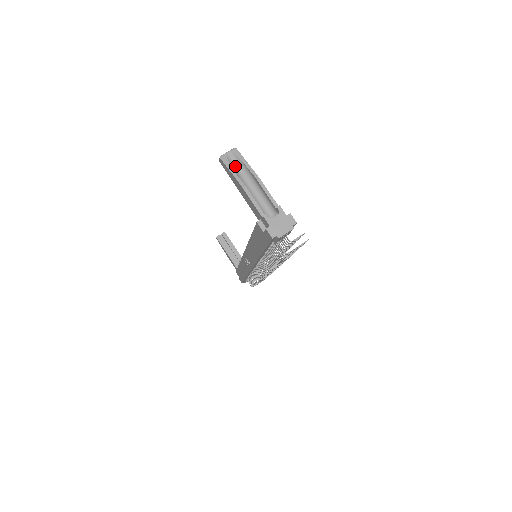
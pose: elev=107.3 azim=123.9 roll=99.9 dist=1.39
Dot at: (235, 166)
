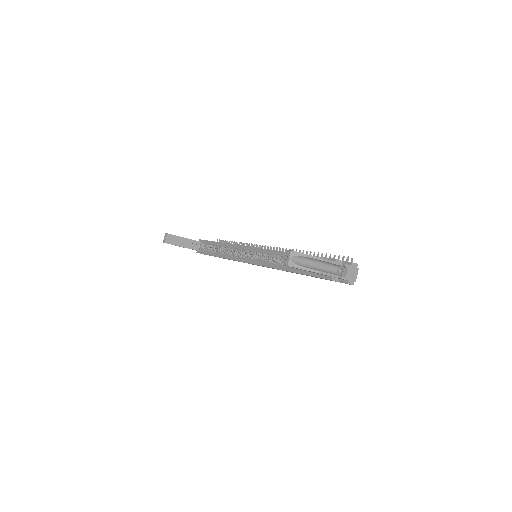
Dot at: (300, 262)
